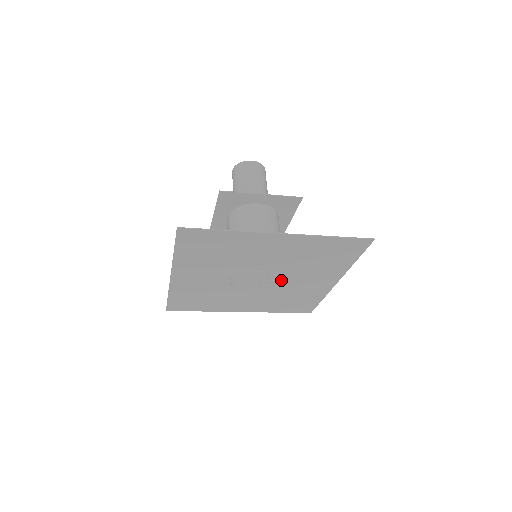
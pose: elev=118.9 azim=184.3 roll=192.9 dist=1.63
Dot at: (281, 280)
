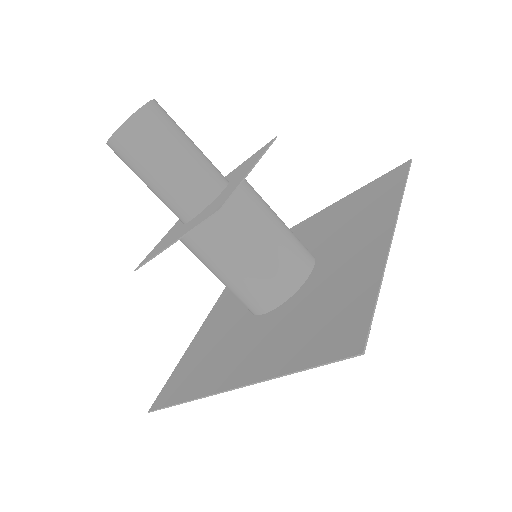
Dot at: occluded
